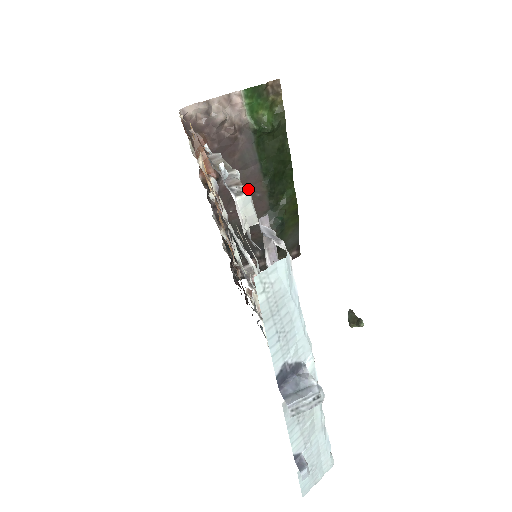
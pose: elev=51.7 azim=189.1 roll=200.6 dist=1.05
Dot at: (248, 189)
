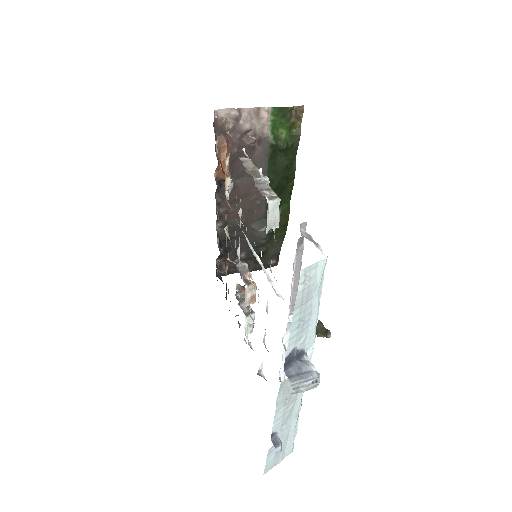
Dot at: (251, 195)
